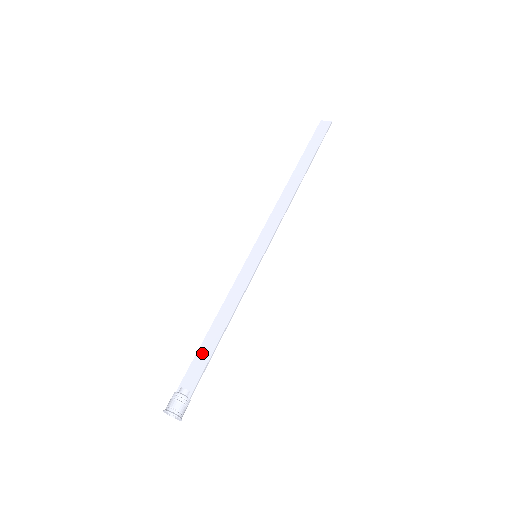
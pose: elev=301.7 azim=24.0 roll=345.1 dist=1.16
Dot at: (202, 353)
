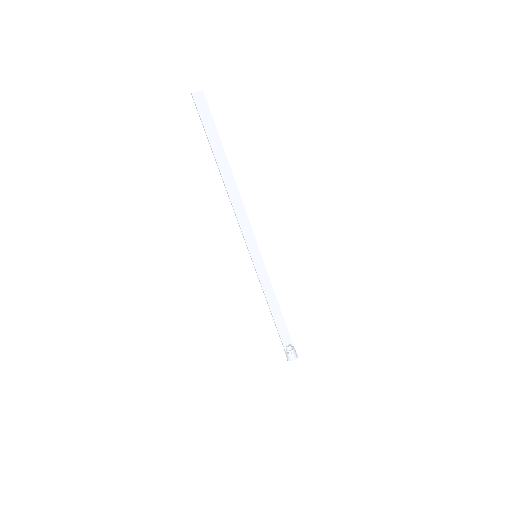
Dot at: (280, 327)
